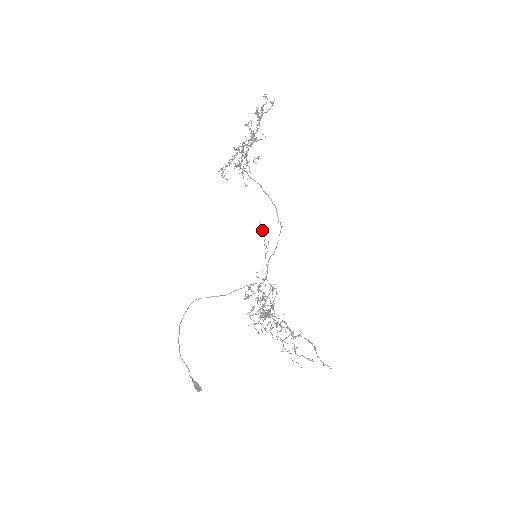
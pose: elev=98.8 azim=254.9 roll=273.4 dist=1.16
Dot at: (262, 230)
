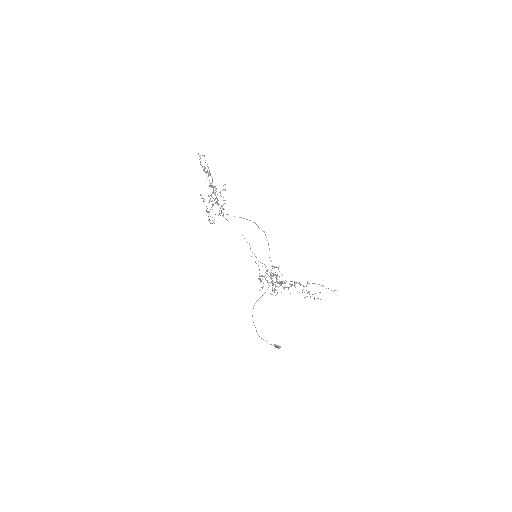
Dot at: occluded
